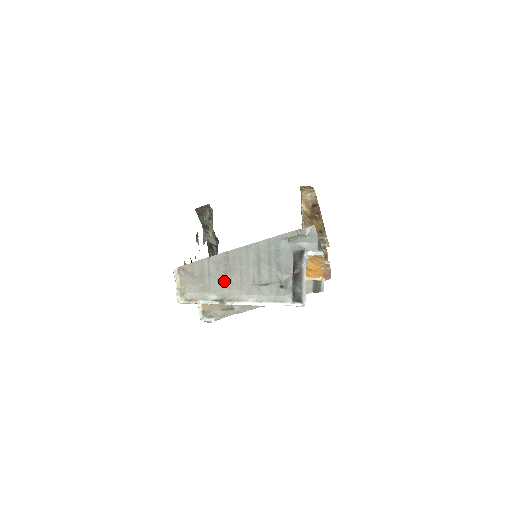
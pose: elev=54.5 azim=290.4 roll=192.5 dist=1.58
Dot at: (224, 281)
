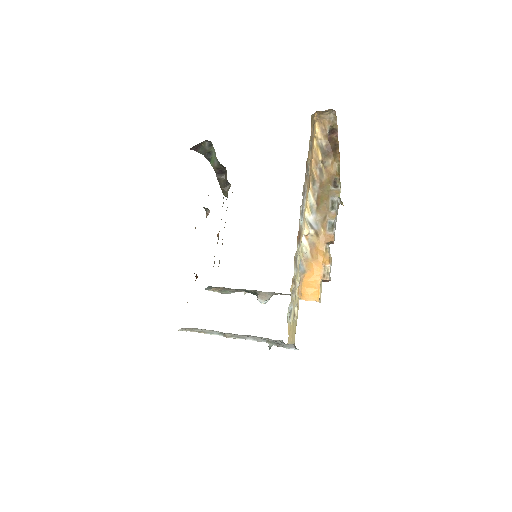
Dot at: occluded
